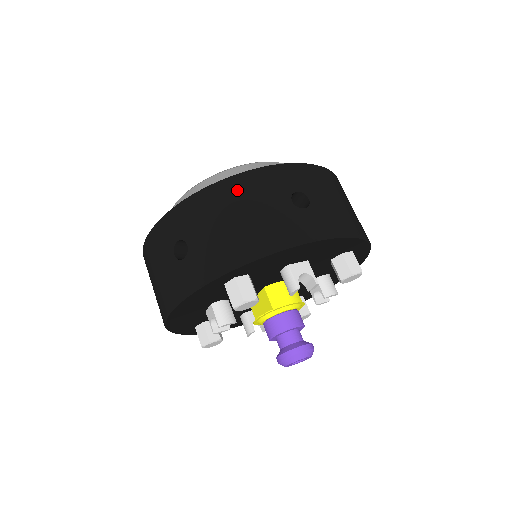
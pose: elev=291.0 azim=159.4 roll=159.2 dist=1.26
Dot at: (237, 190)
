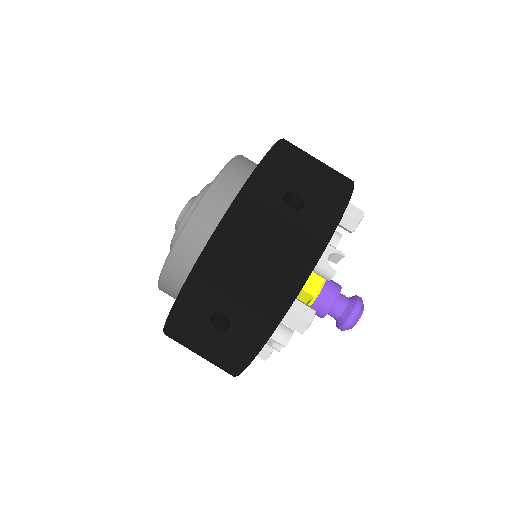
Dot at: (235, 236)
